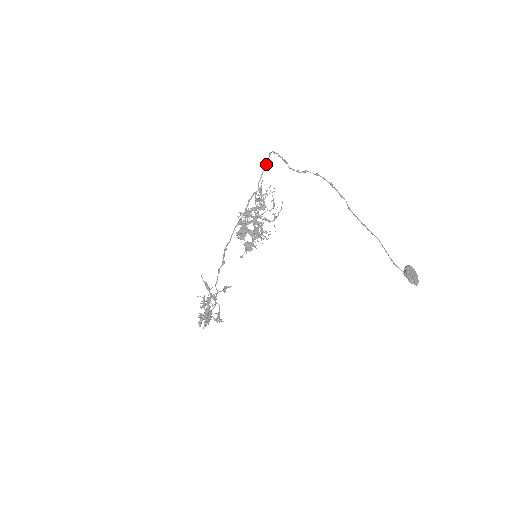
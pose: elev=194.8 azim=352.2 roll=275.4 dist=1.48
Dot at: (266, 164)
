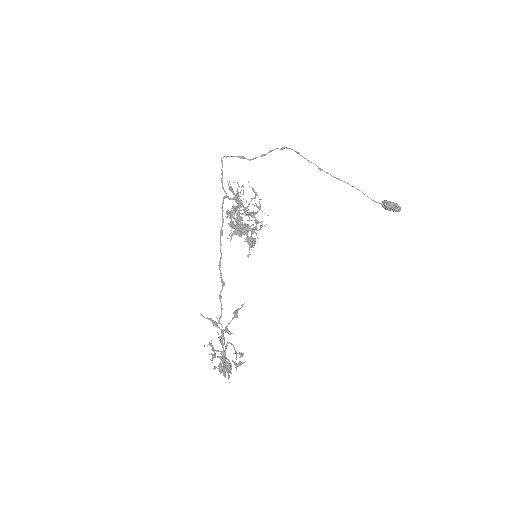
Dot at: (222, 170)
